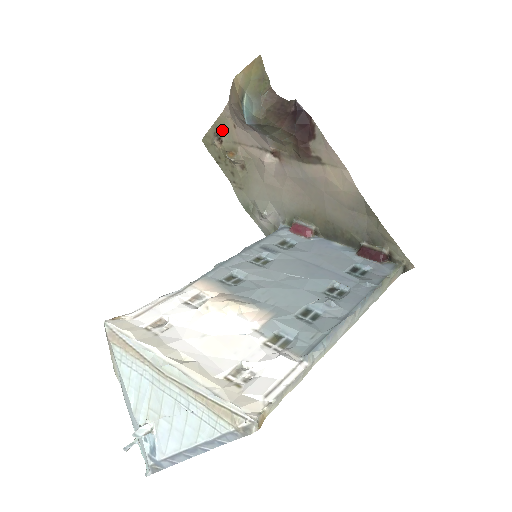
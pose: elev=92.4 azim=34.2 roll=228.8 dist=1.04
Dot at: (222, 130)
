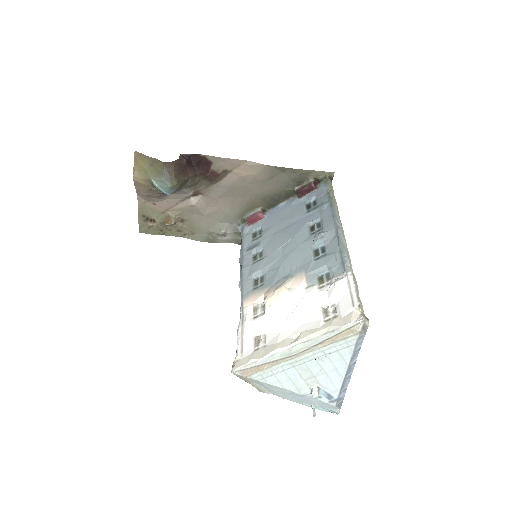
Dot at: (148, 214)
